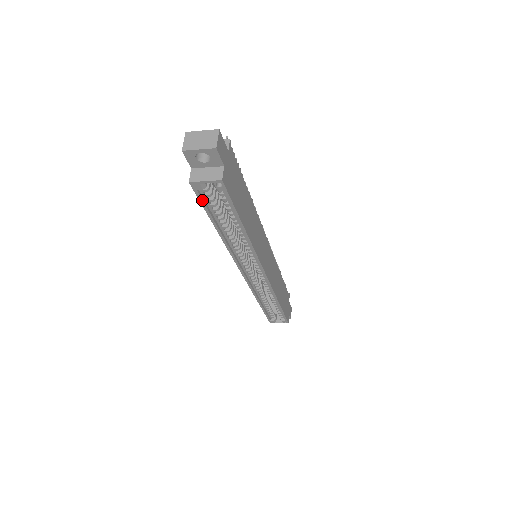
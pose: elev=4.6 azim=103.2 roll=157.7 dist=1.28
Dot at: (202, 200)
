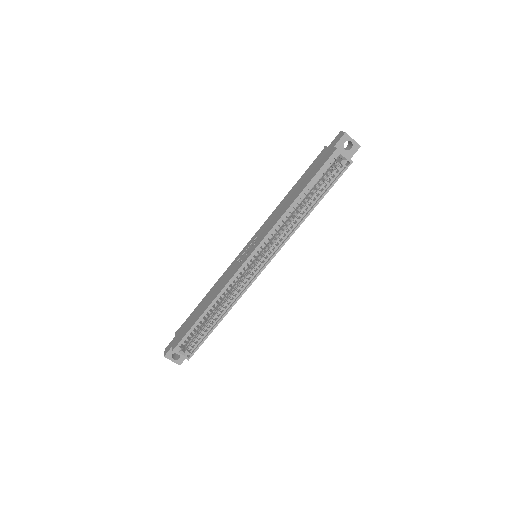
Dot at: (325, 166)
